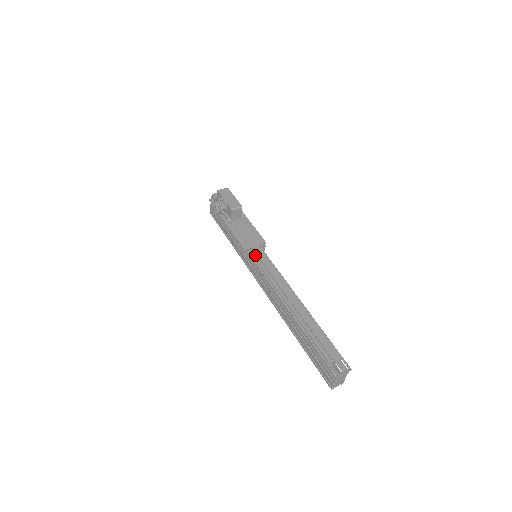
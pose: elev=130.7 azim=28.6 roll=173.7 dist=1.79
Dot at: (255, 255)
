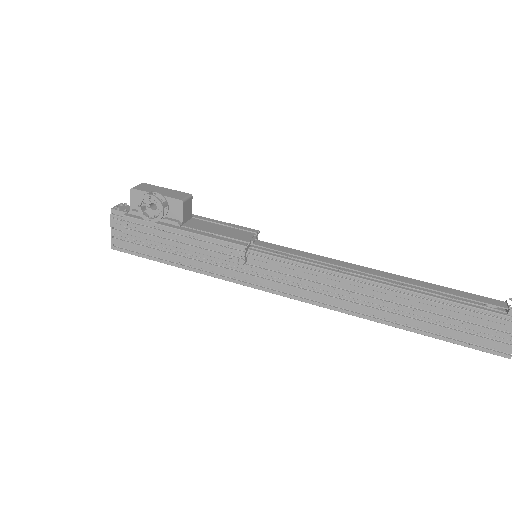
Dot at: (259, 252)
